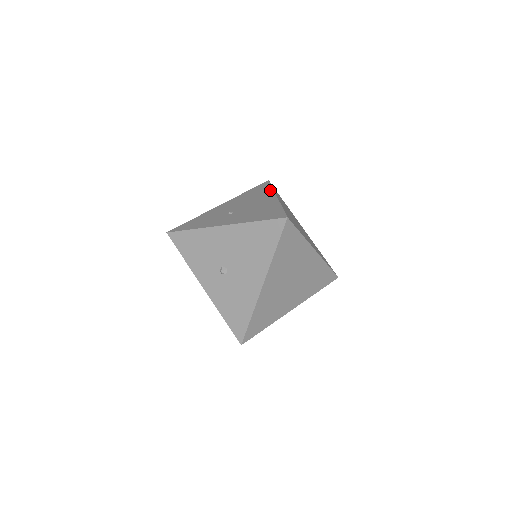
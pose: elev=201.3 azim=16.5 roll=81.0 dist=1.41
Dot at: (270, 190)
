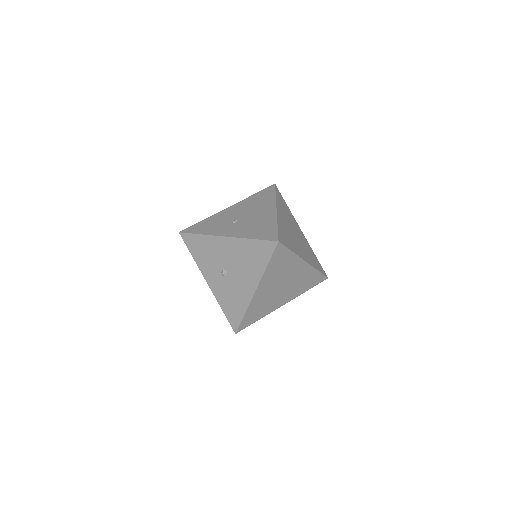
Dot at: (273, 199)
